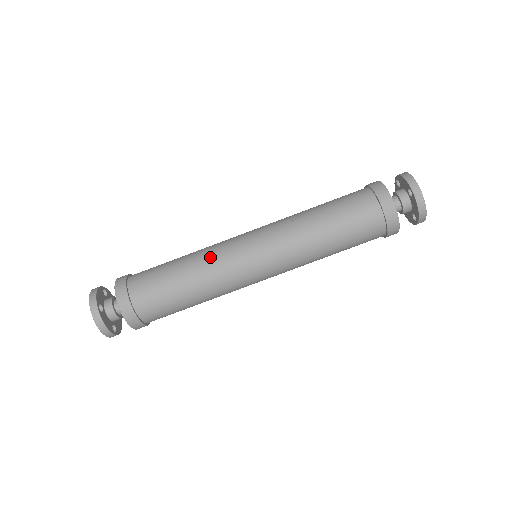
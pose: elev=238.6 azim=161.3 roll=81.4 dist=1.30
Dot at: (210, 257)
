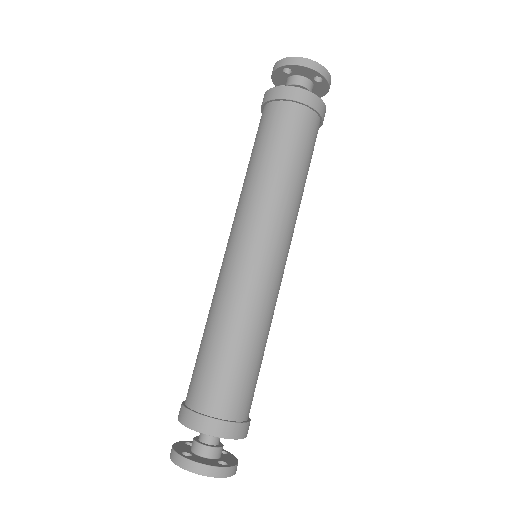
Dot at: (216, 296)
